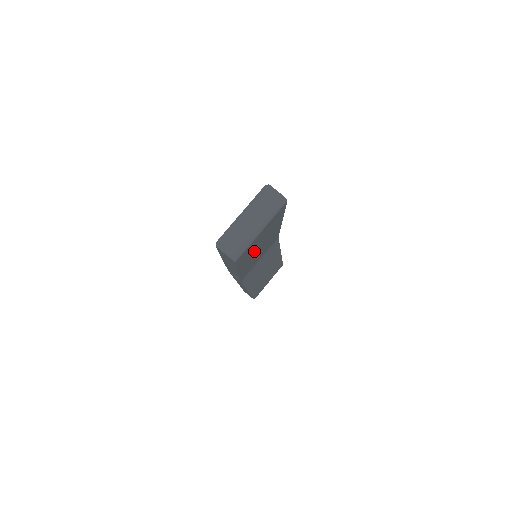
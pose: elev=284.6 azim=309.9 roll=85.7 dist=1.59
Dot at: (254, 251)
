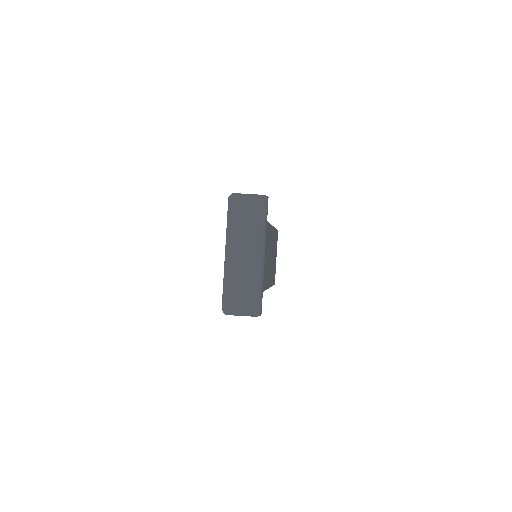
Dot at: occluded
